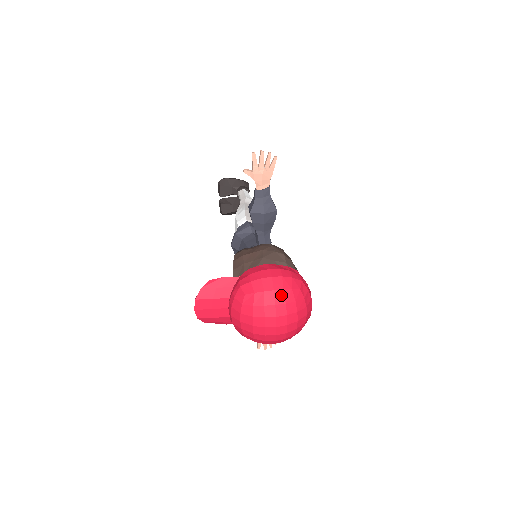
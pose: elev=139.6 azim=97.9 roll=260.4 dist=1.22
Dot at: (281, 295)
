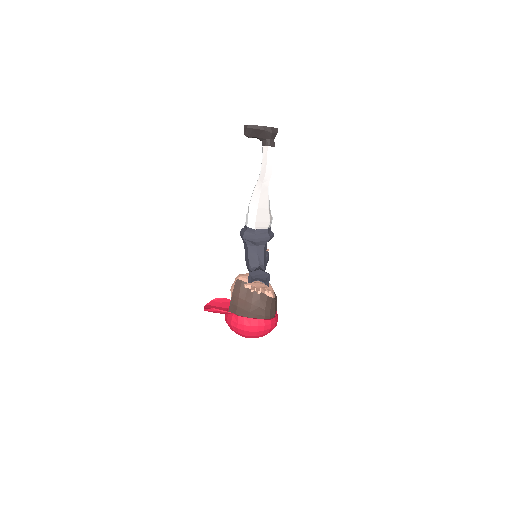
Dot at: (254, 337)
